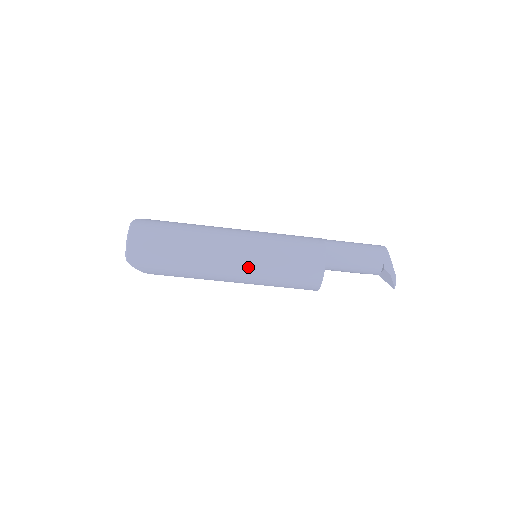
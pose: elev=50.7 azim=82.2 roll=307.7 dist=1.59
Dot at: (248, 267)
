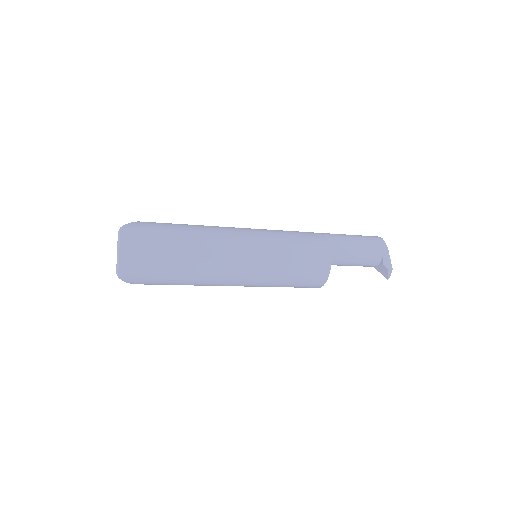
Dot at: (253, 275)
